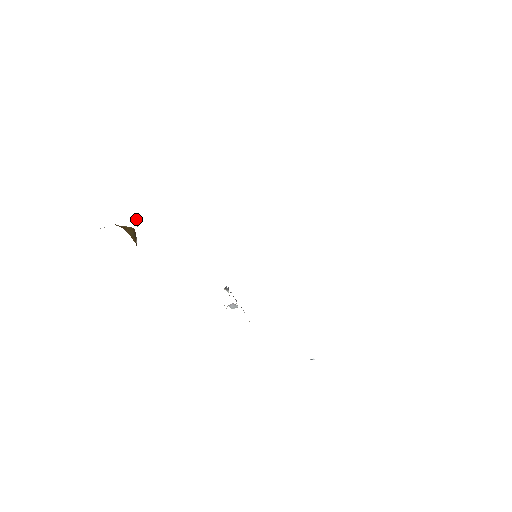
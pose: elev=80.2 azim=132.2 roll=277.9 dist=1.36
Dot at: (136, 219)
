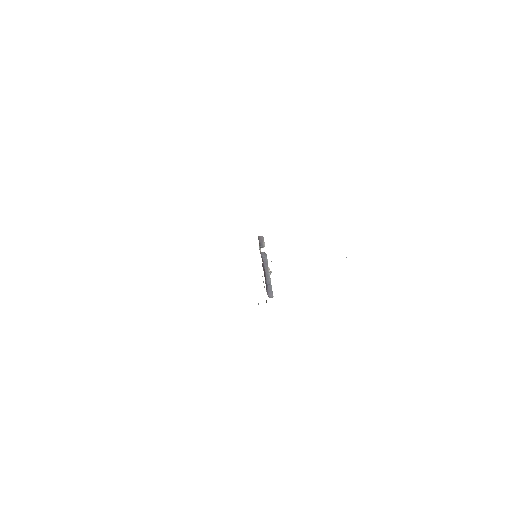
Dot at: occluded
